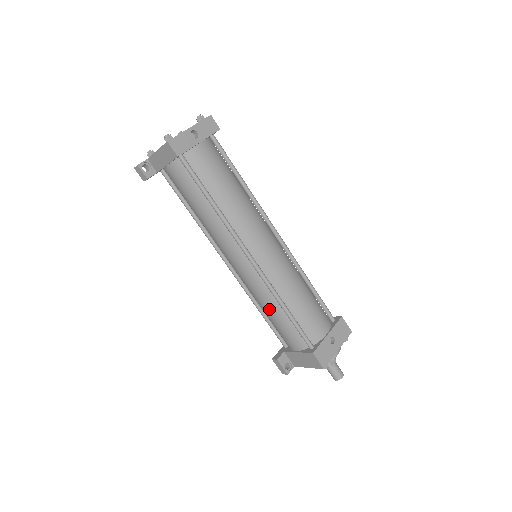
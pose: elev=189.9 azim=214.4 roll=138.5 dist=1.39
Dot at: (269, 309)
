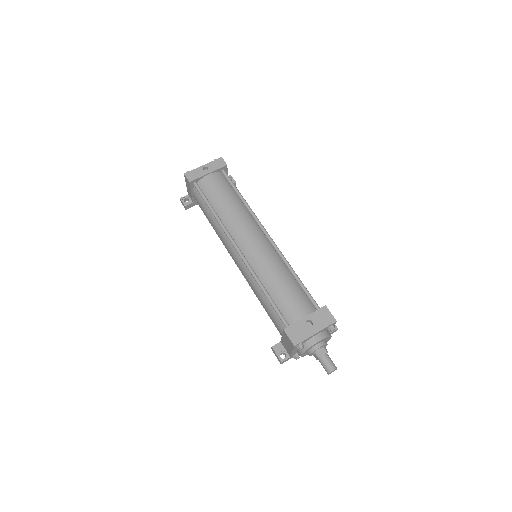
Dot at: (258, 295)
